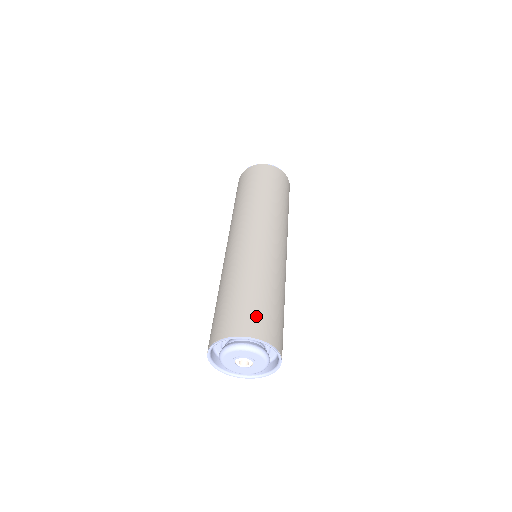
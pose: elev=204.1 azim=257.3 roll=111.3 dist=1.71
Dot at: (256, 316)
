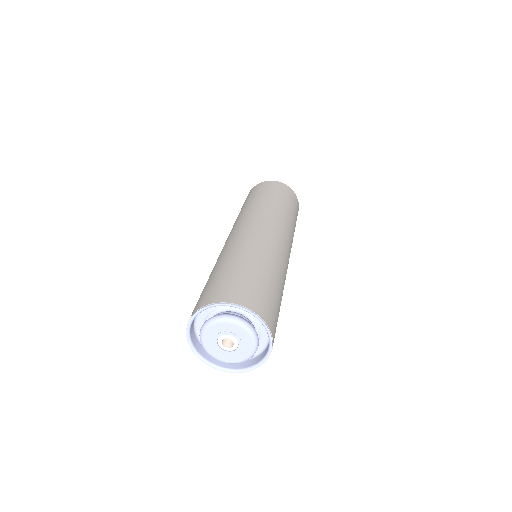
Dot at: (240, 286)
